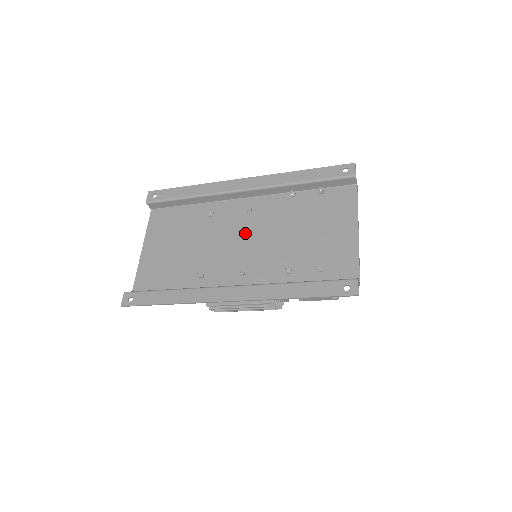
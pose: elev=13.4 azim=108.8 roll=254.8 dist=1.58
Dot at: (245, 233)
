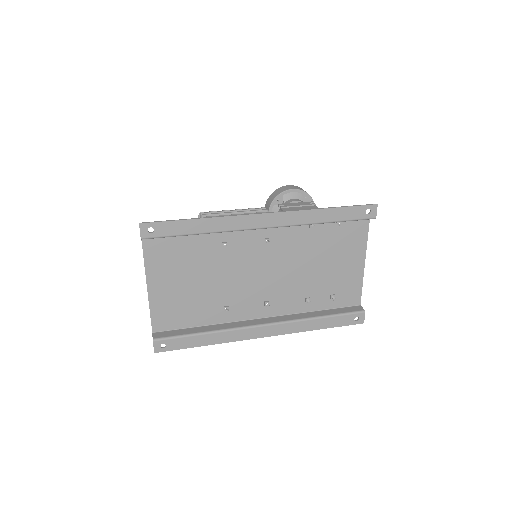
Dot at: (265, 266)
